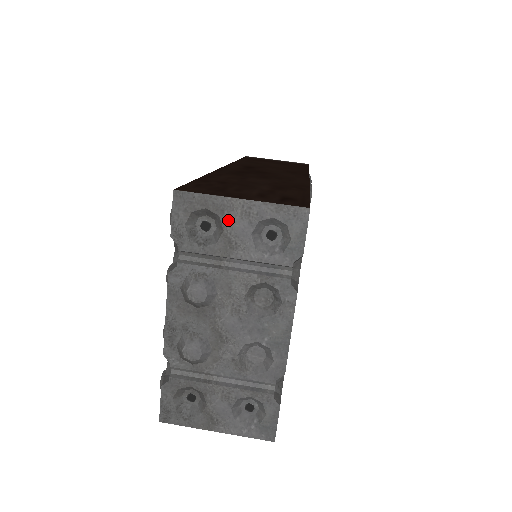
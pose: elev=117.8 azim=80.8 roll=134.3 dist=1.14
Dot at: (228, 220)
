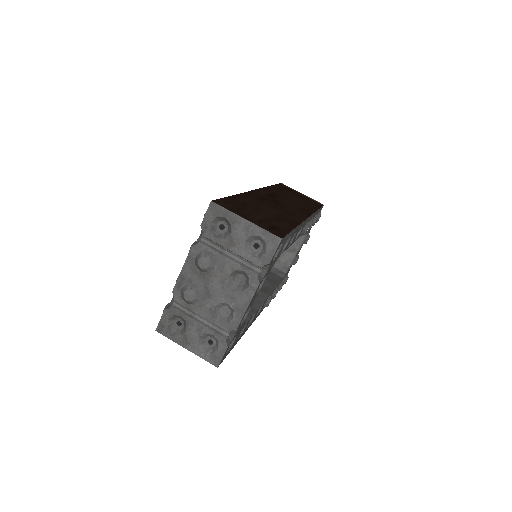
Dot at: (235, 228)
